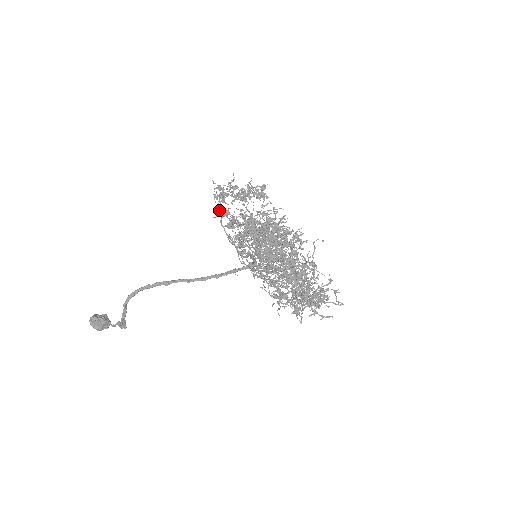
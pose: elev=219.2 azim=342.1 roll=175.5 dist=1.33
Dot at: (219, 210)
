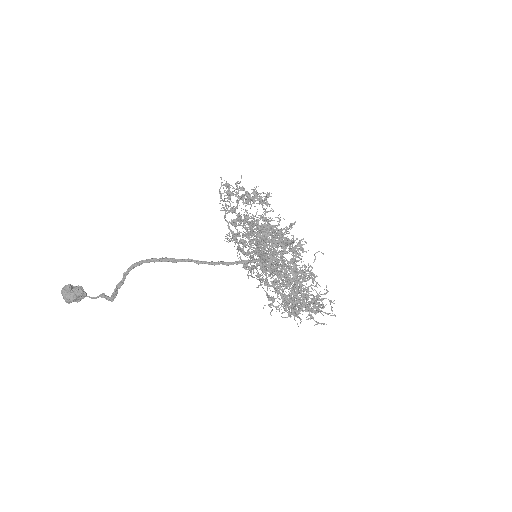
Dot at: (226, 205)
